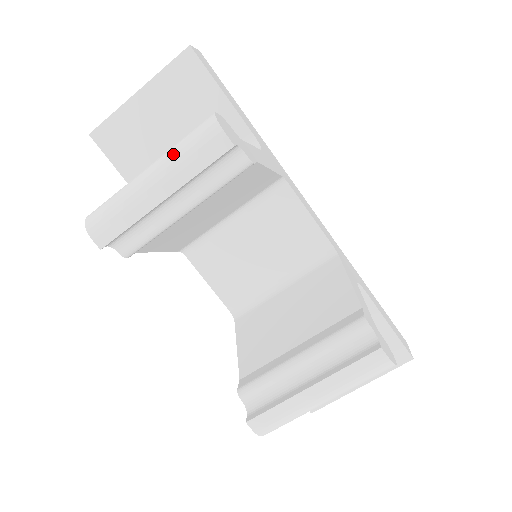
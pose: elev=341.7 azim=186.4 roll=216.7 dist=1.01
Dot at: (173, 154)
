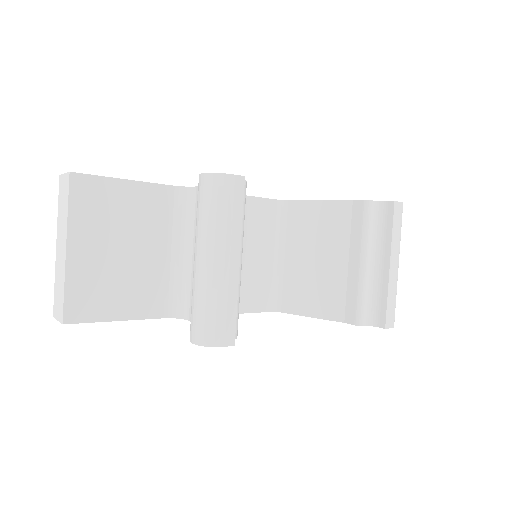
Dot at: (214, 227)
